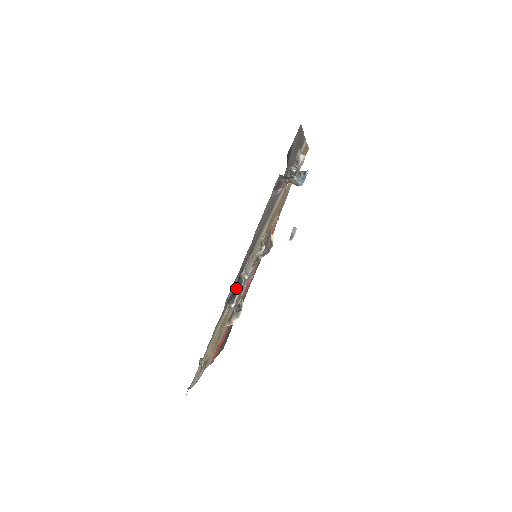
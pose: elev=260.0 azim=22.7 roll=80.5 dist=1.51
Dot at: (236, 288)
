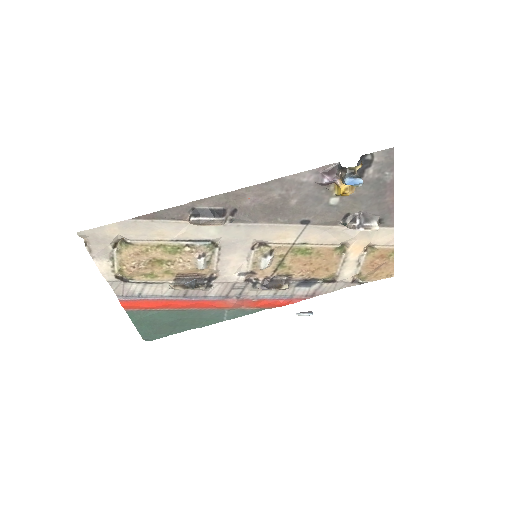
Dot at: (212, 212)
